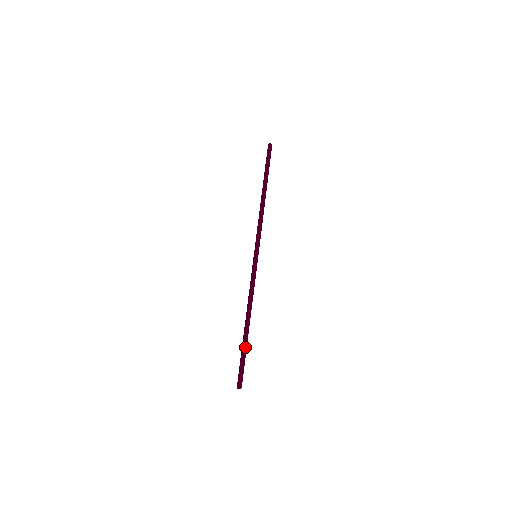
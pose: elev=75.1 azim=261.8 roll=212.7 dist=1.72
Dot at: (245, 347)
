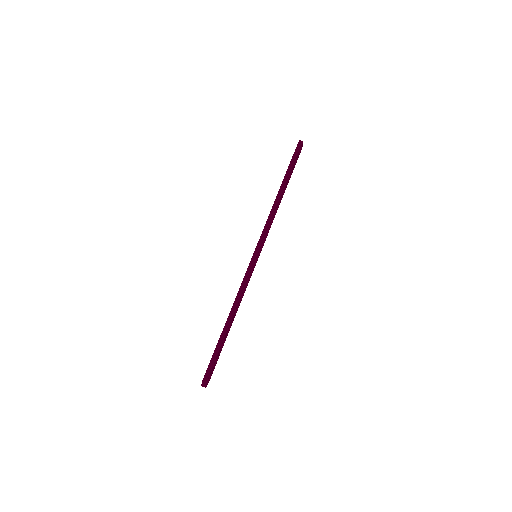
Dot at: (219, 346)
